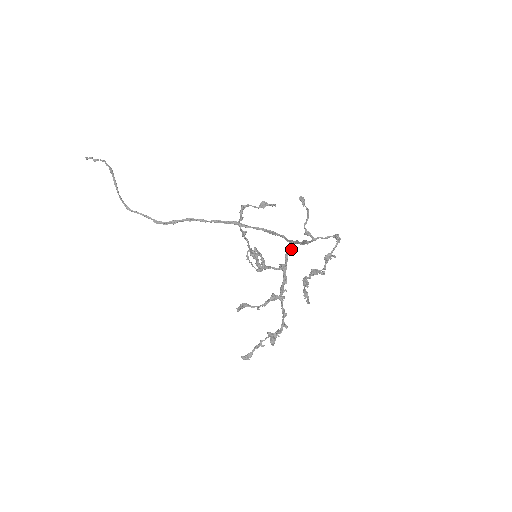
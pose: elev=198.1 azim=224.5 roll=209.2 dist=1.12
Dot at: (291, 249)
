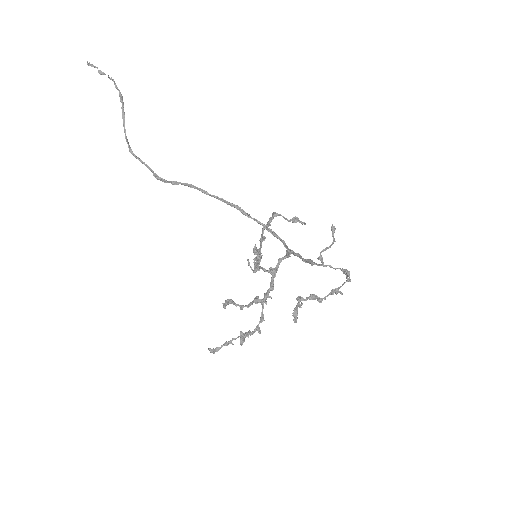
Dot at: (287, 257)
